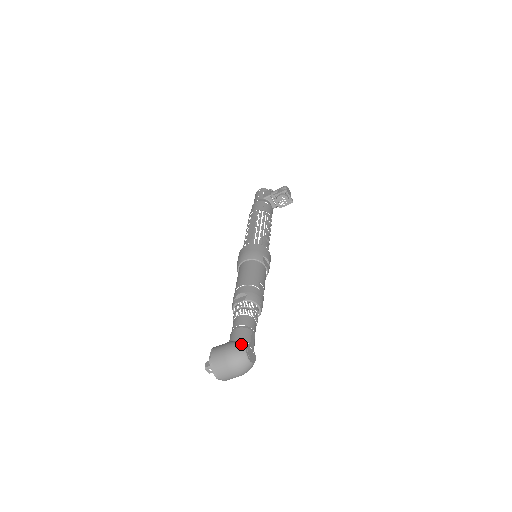
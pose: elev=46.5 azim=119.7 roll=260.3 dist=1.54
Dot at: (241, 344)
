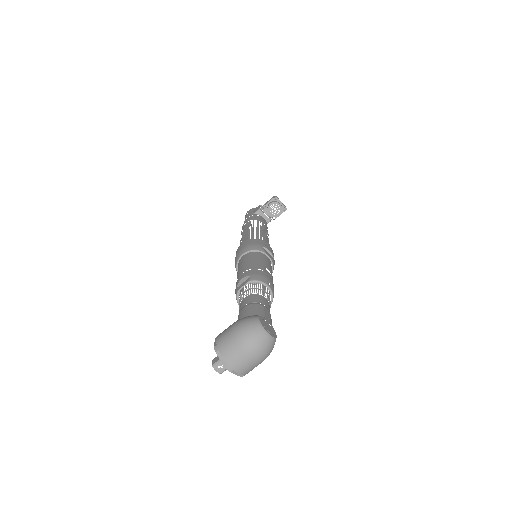
Dot at: (252, 316)
